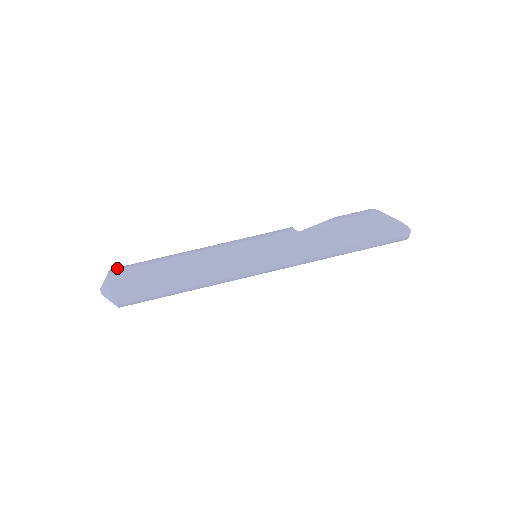
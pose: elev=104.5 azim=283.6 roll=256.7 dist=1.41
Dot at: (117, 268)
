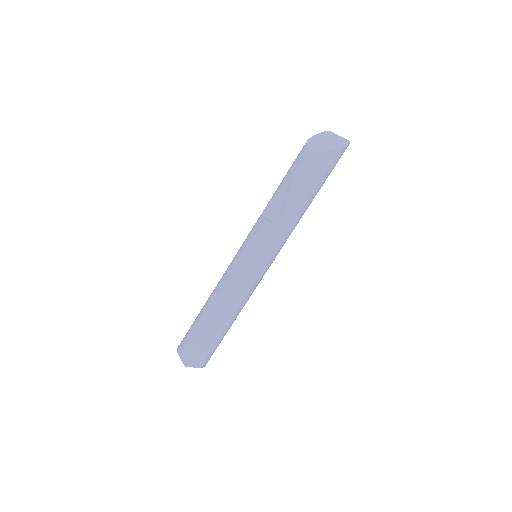
Dot at: (186, 355)
